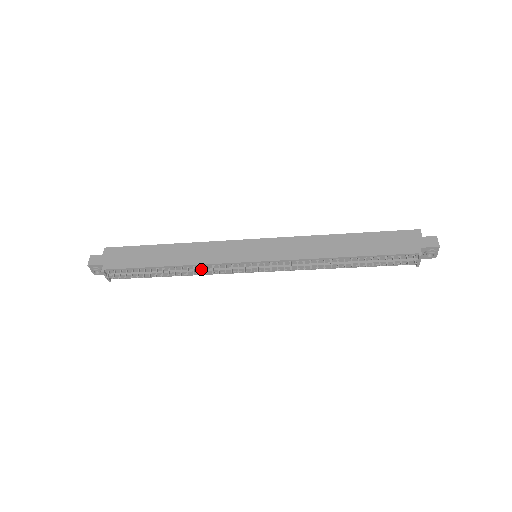
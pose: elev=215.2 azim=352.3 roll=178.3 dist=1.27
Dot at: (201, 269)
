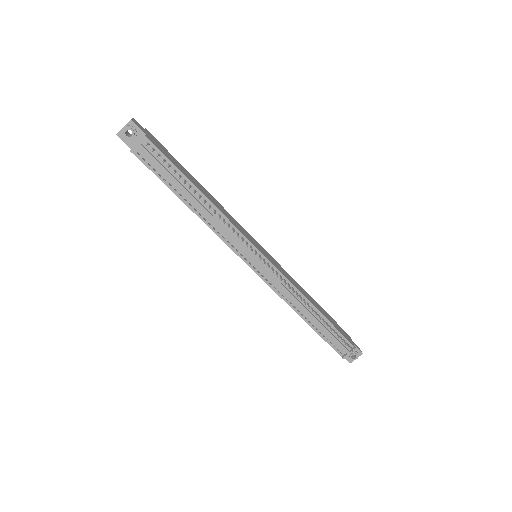
Dot at: (220, 222)
